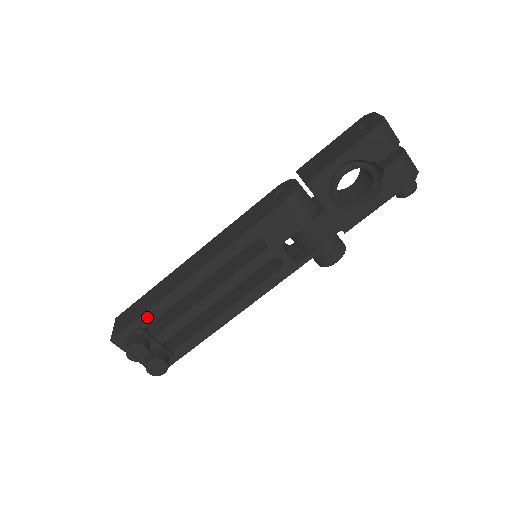
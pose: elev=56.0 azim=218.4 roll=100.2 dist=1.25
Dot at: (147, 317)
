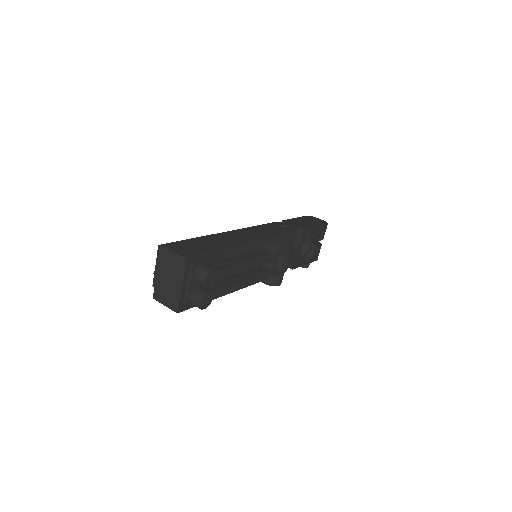
Dot at: (215, 255)
